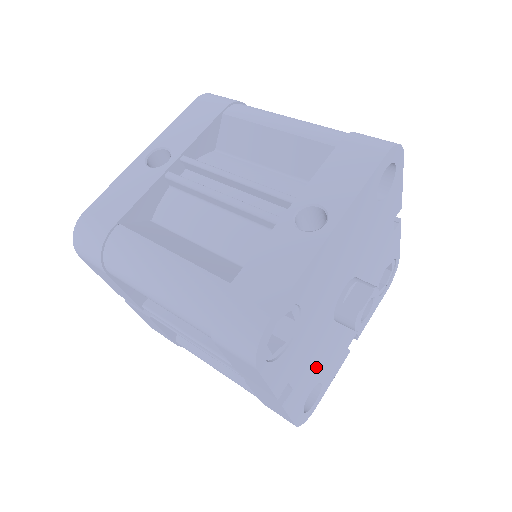
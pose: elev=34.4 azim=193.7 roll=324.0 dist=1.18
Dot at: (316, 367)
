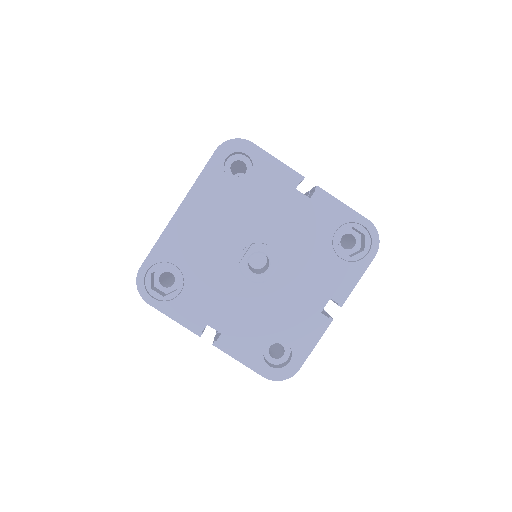
Dot at: (254, 321)
